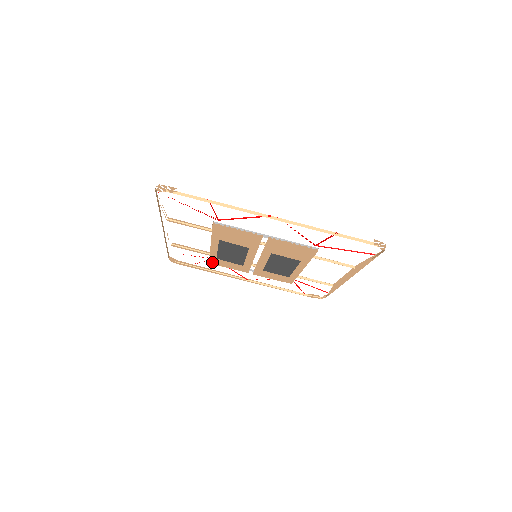
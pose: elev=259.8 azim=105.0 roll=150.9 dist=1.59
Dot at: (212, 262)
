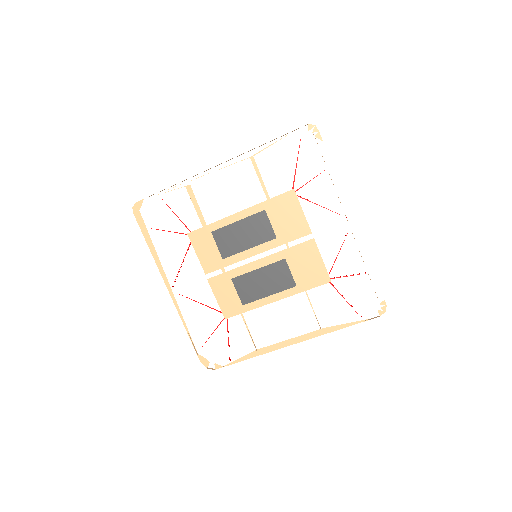
Dot at: (194, 234)
